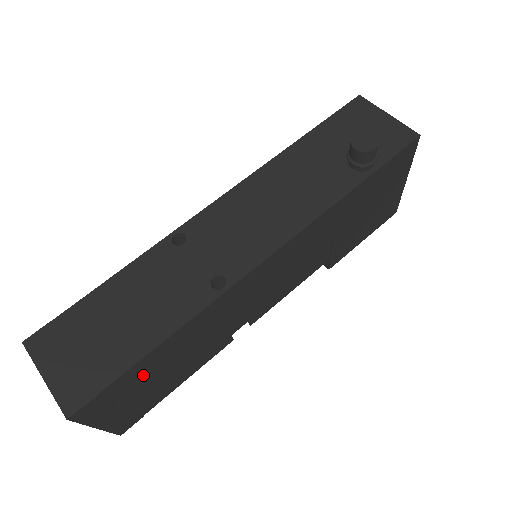
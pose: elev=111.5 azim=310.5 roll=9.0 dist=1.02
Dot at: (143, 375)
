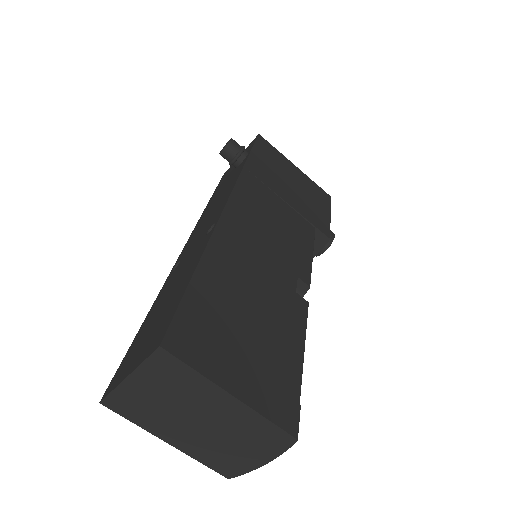
Dot at: (219, 310)
